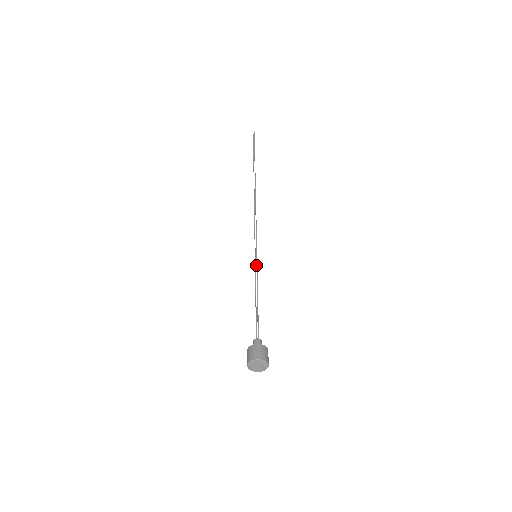
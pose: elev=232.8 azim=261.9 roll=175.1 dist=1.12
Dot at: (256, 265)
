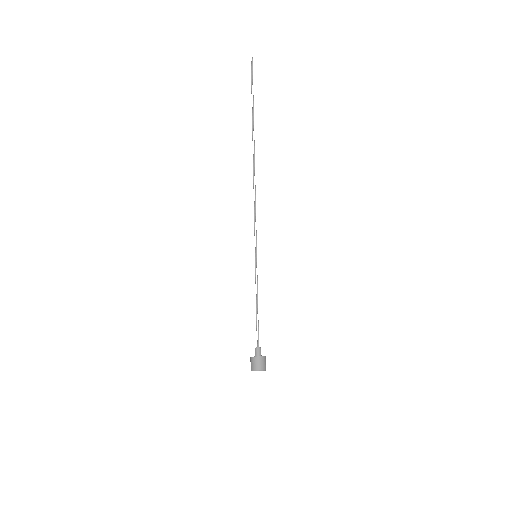
Dot at: occluded
